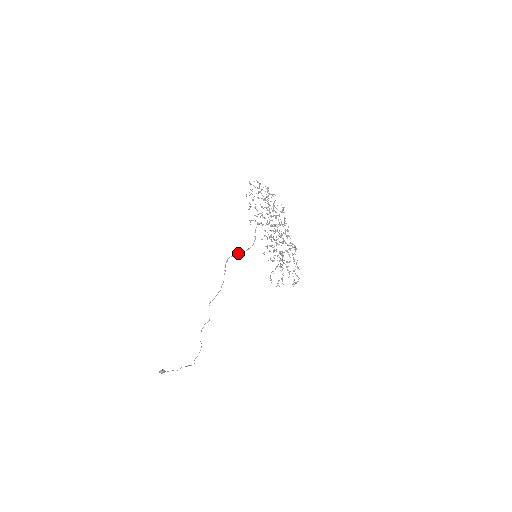
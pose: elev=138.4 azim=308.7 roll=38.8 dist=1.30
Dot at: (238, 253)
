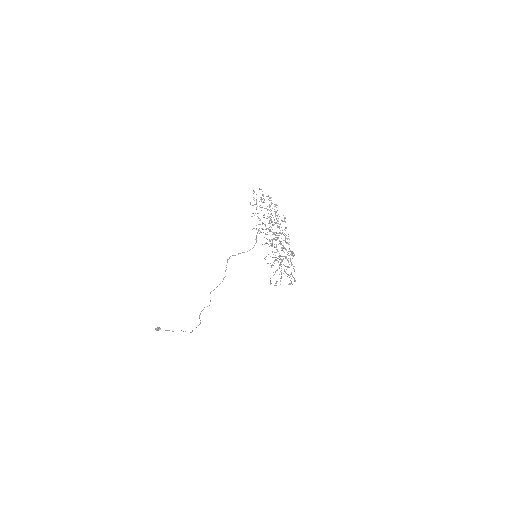
Dot at: (239, 253)
